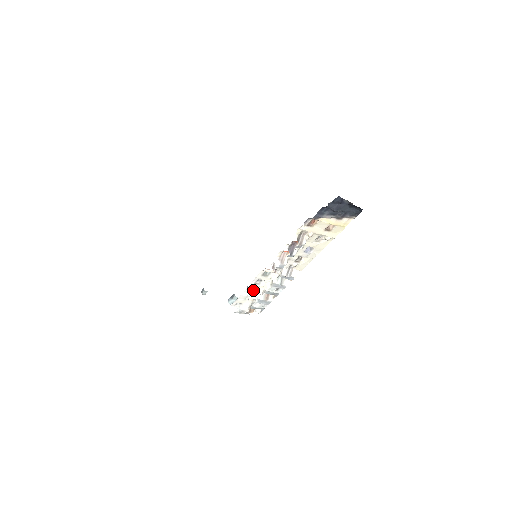
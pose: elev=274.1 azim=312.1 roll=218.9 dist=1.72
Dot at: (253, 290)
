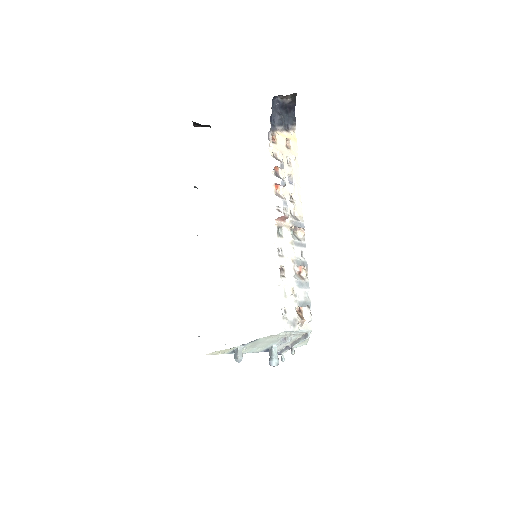
Dot at: (283, 273)
